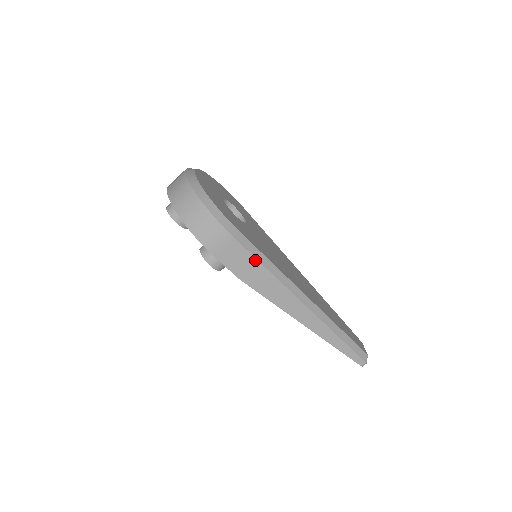
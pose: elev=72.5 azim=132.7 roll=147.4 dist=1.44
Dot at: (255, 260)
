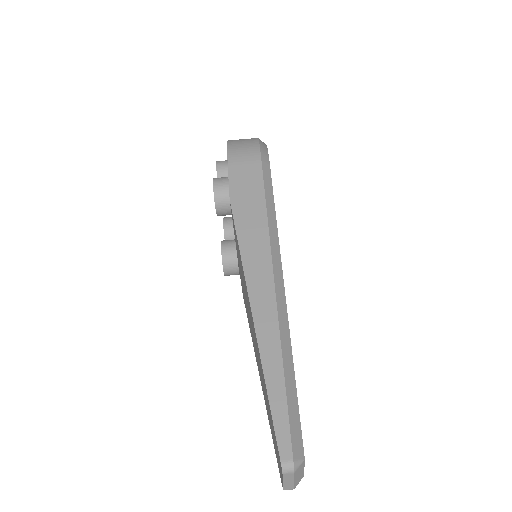
Dot at: (262, 192)
